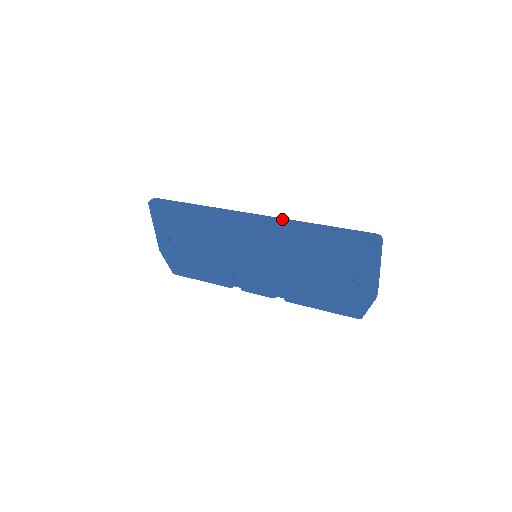
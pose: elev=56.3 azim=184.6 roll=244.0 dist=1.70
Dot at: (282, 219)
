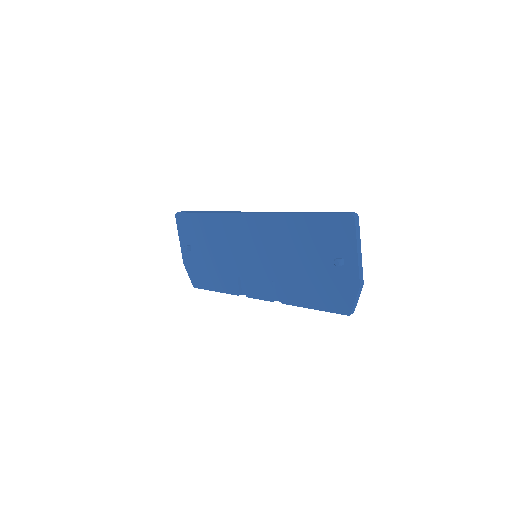
Dot at: occluded
